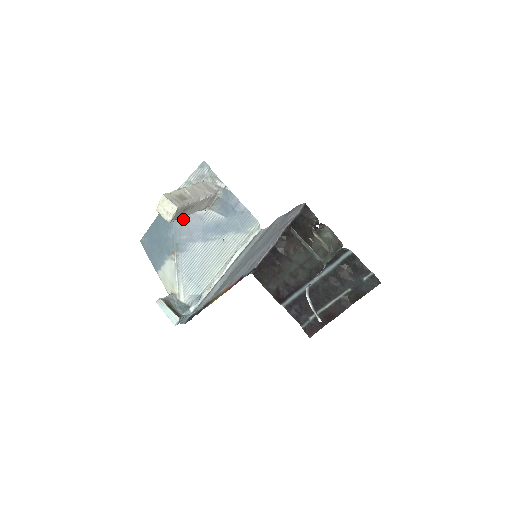
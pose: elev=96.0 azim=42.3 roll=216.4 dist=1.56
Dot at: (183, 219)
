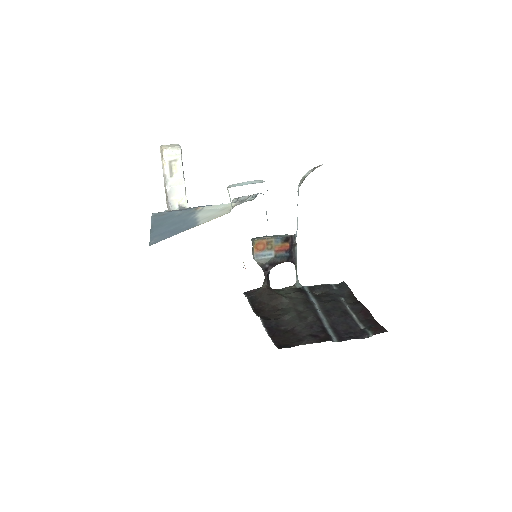
Dot at: occluded
